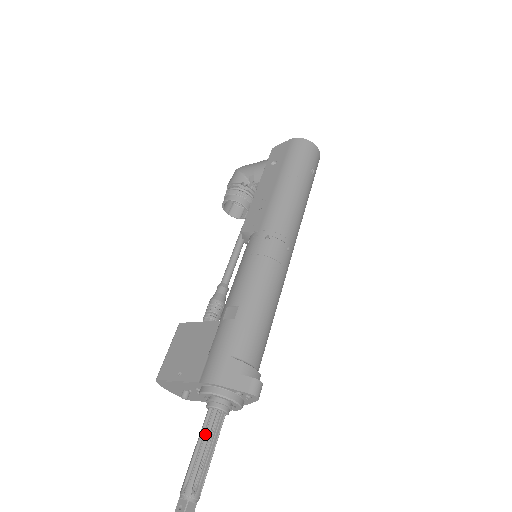
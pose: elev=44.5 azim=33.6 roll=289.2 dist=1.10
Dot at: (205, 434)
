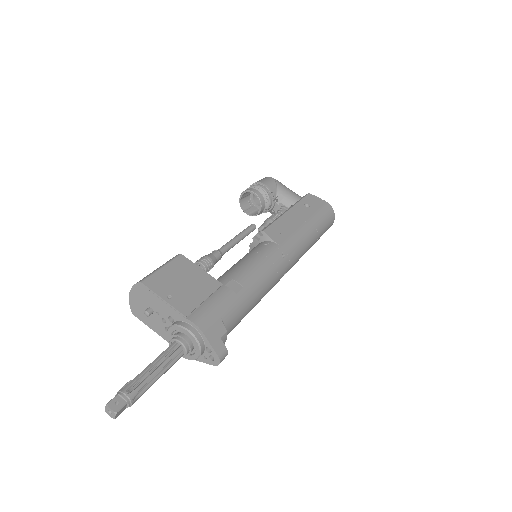
Dot at: (166, 360)
